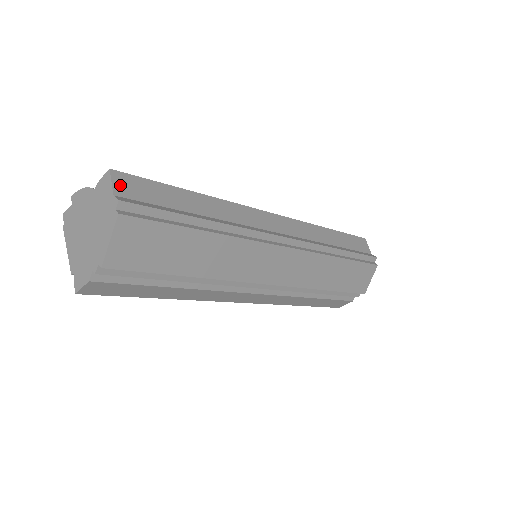
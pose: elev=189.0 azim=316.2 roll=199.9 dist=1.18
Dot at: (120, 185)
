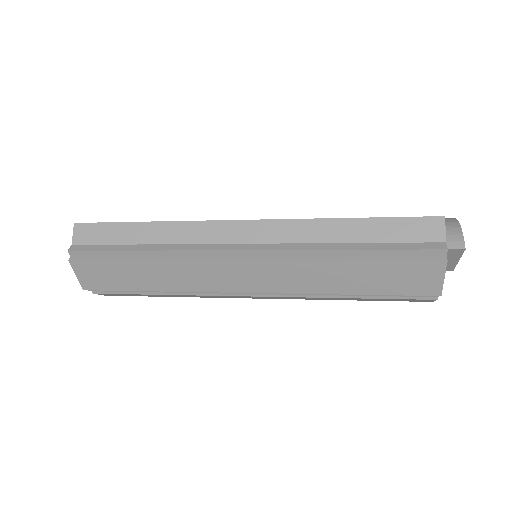
Dot at: (78, 235)
